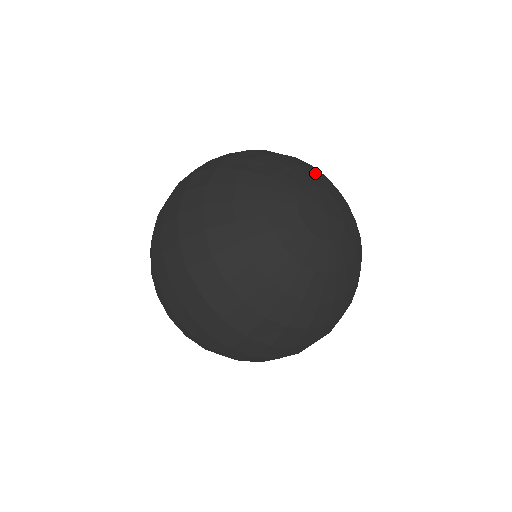
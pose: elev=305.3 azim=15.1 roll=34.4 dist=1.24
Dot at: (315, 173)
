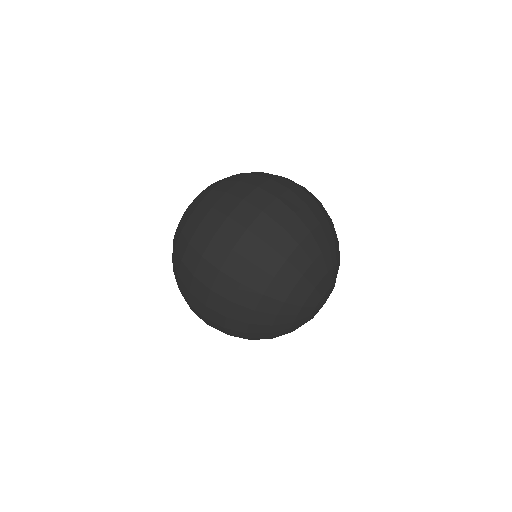
Dot at: occluded
